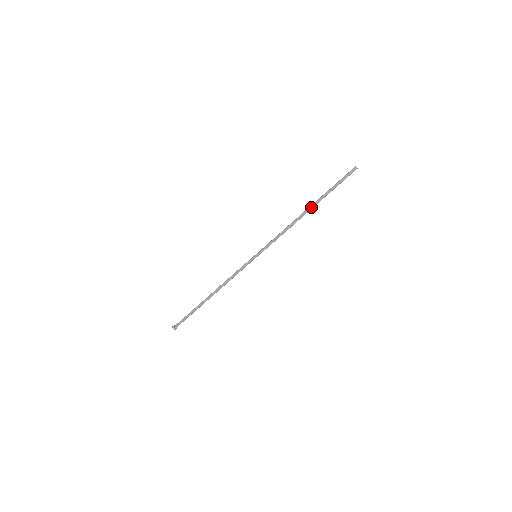
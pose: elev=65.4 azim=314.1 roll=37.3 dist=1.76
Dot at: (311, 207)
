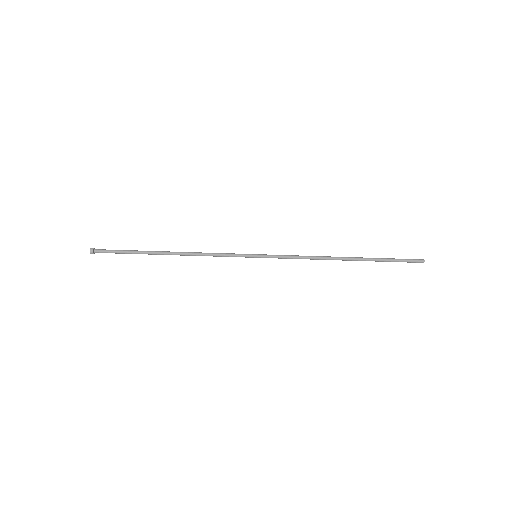
Dot at: (353, 258)
